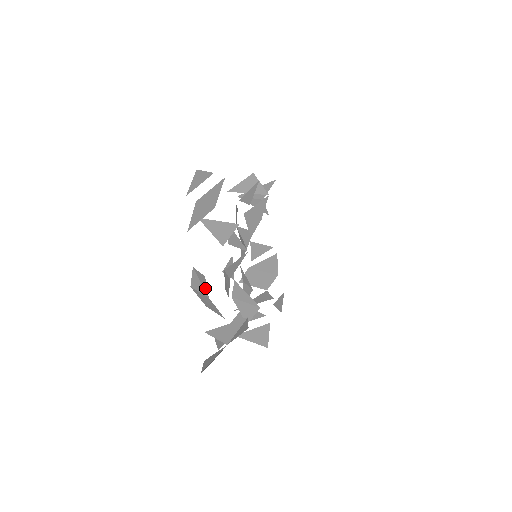
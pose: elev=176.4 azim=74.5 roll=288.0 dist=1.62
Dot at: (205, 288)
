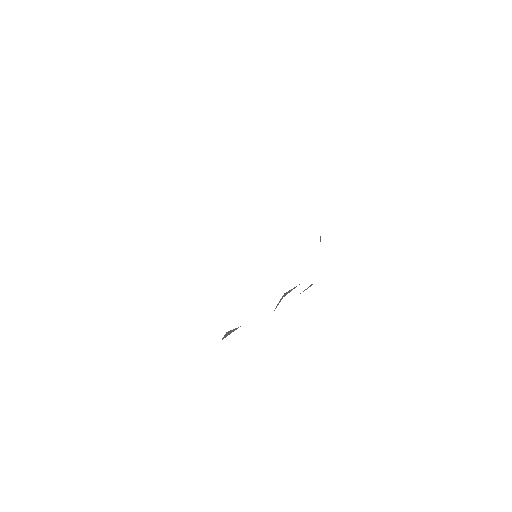
Dot at: occluded
